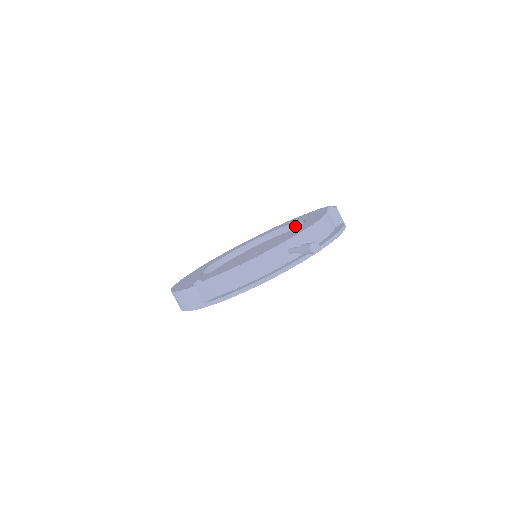
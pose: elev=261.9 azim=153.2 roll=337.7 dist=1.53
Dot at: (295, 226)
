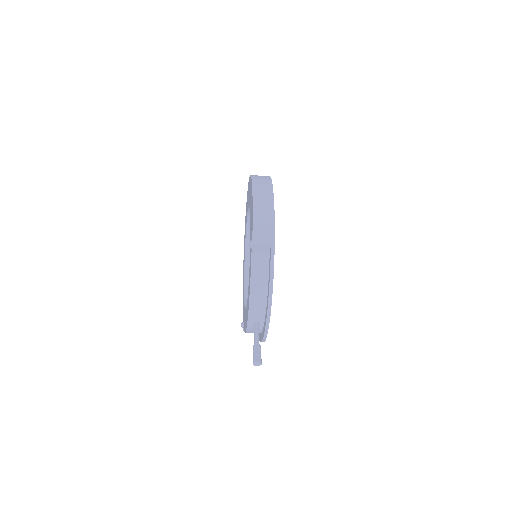
Dot at: occluded
